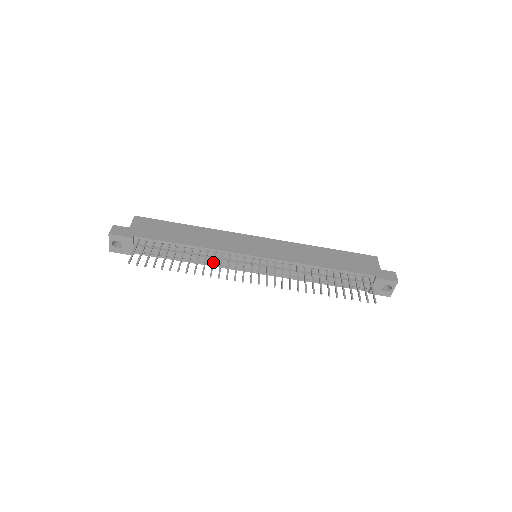
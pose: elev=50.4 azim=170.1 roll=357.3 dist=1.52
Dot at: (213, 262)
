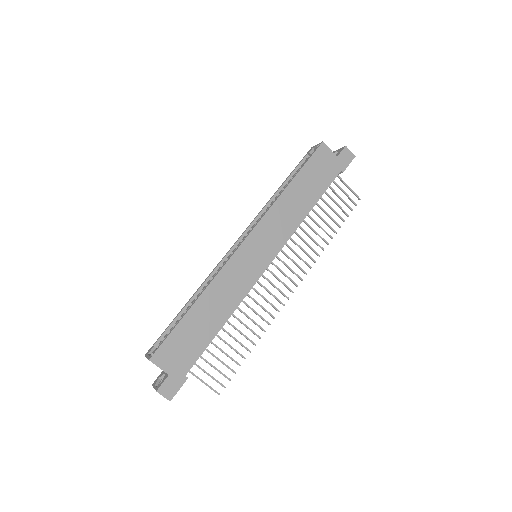
Dot at: (254, 312)
